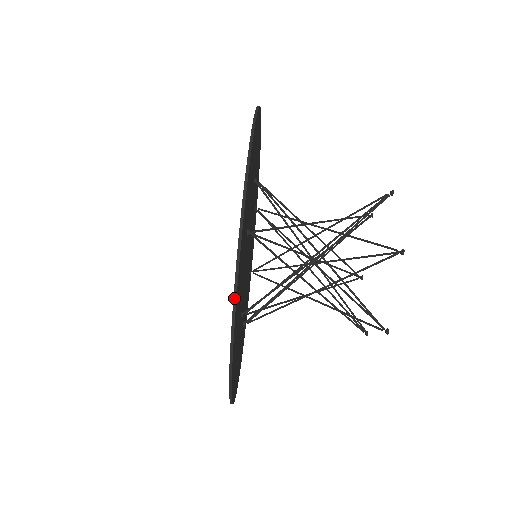
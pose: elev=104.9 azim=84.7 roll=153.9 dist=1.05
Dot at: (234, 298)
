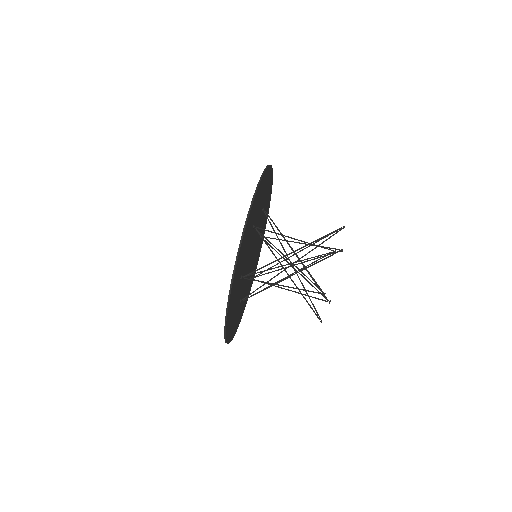
Dot at: (225, 334)
